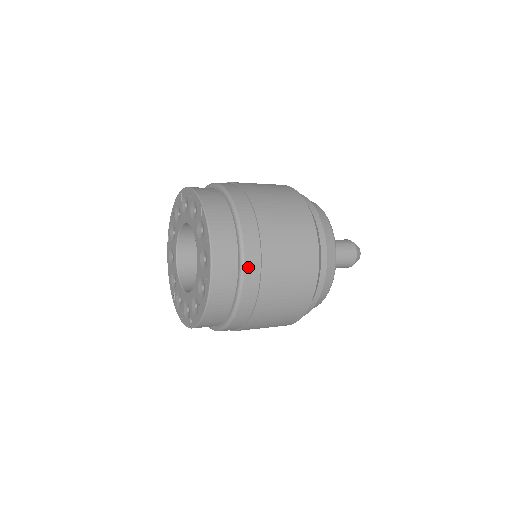
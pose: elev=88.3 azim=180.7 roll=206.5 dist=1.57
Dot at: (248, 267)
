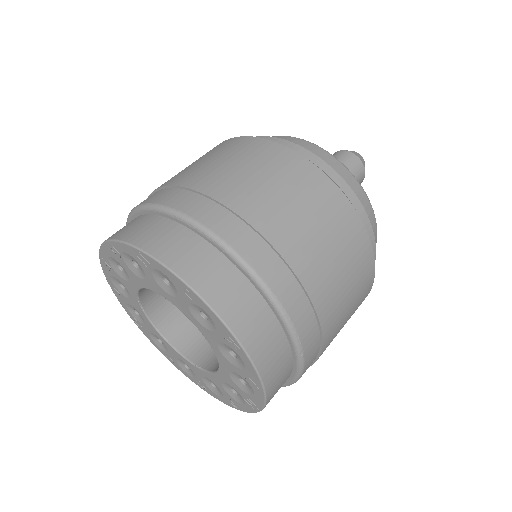
Dot at: (269, 277)
